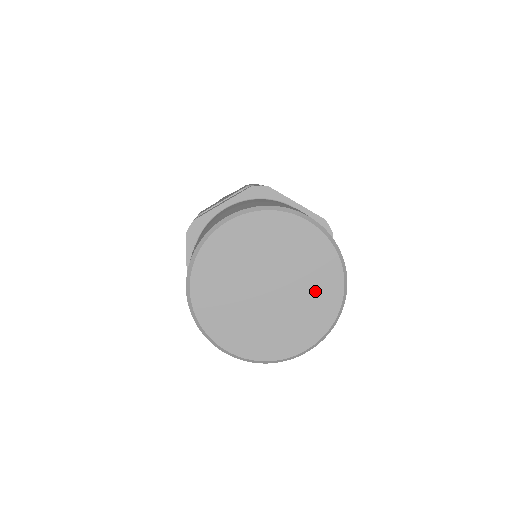
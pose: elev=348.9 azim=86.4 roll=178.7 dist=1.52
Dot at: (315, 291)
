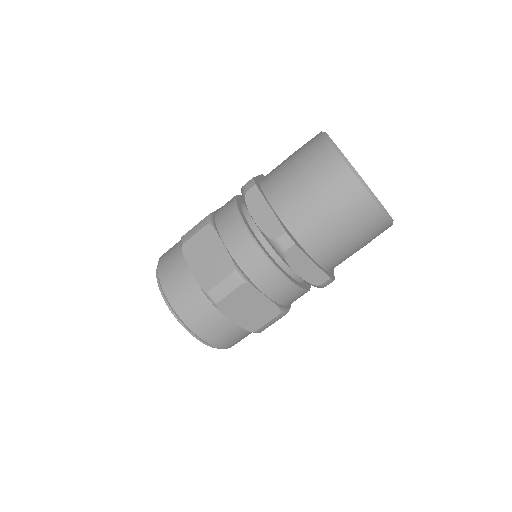
Dot at: occluded
